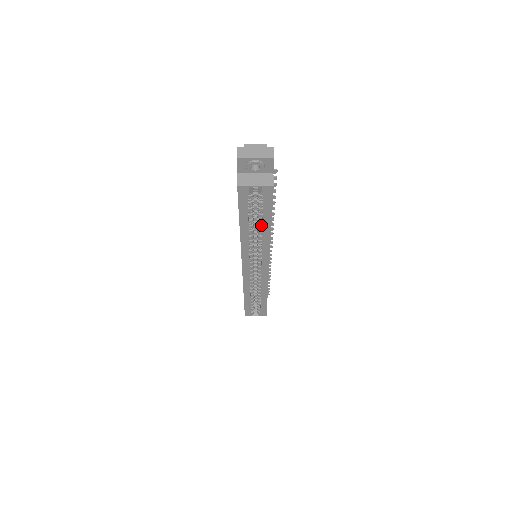
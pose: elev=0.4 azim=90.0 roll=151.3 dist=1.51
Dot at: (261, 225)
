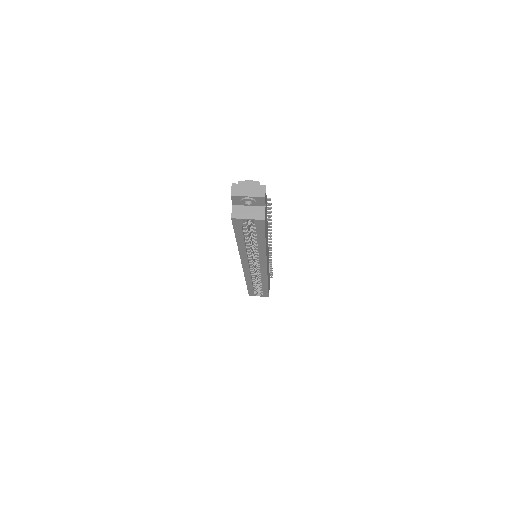
Dot at: occluded
